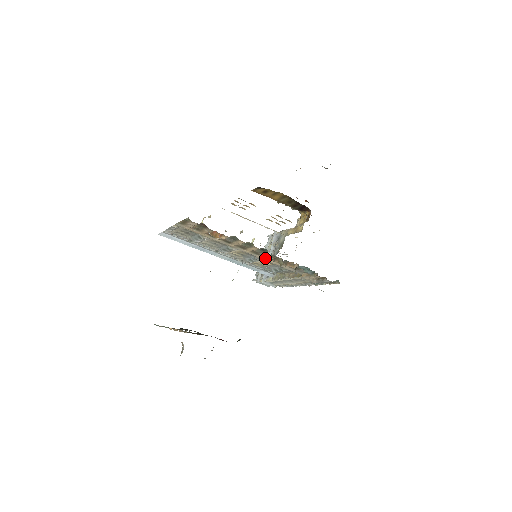
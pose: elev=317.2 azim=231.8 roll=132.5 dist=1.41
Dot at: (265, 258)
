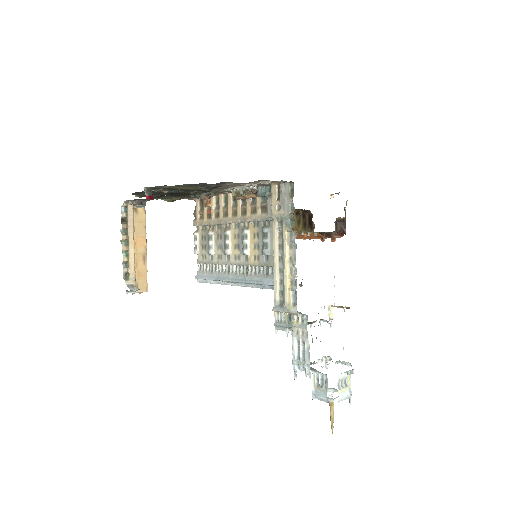
Dot at: (243, 216)
